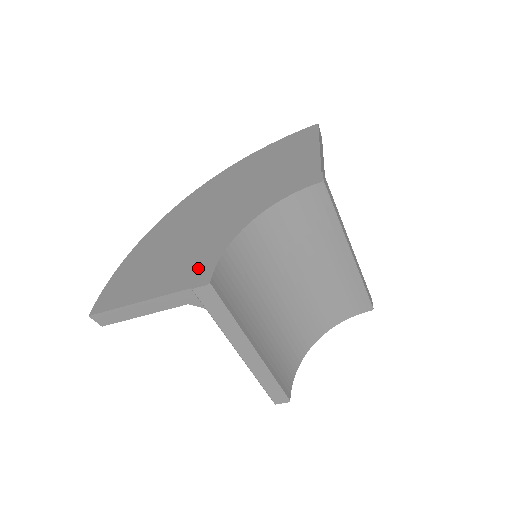
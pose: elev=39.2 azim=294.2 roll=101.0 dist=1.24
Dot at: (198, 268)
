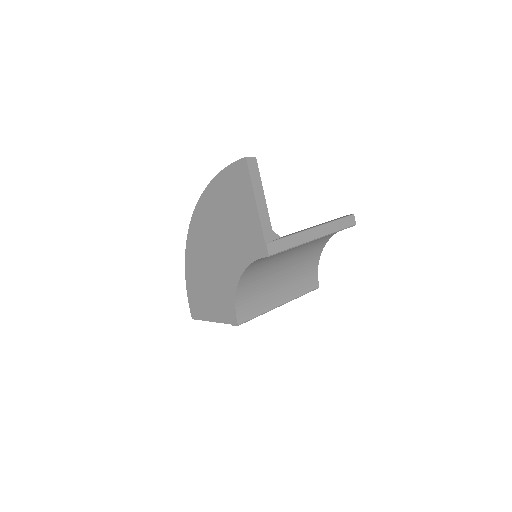
Dot at: (228, 310)
